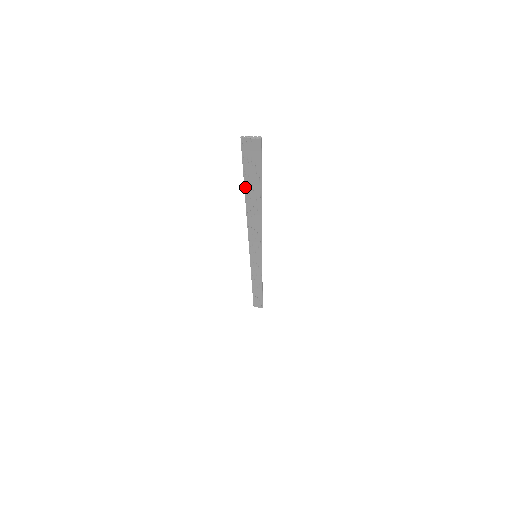
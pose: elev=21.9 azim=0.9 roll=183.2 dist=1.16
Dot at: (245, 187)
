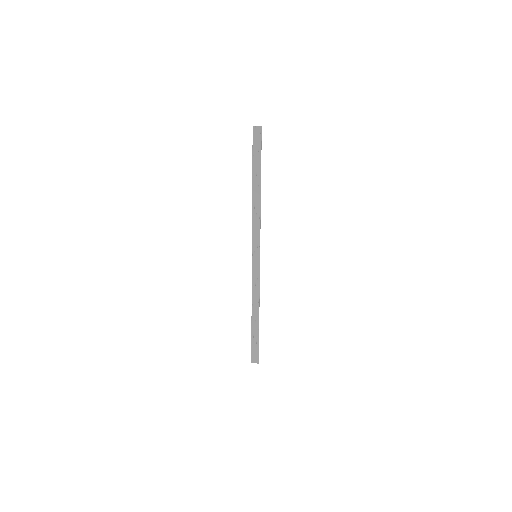
Dot at: (253, 168)
